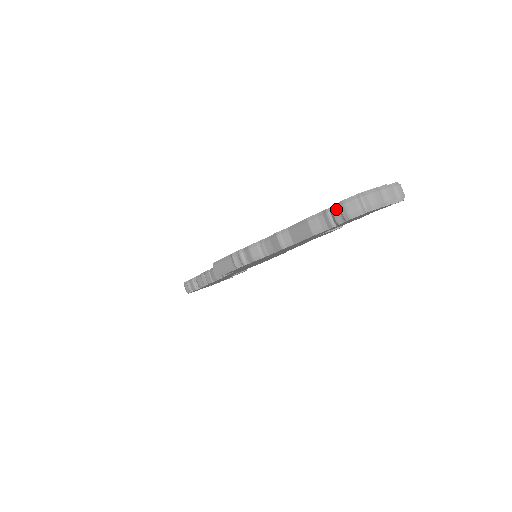
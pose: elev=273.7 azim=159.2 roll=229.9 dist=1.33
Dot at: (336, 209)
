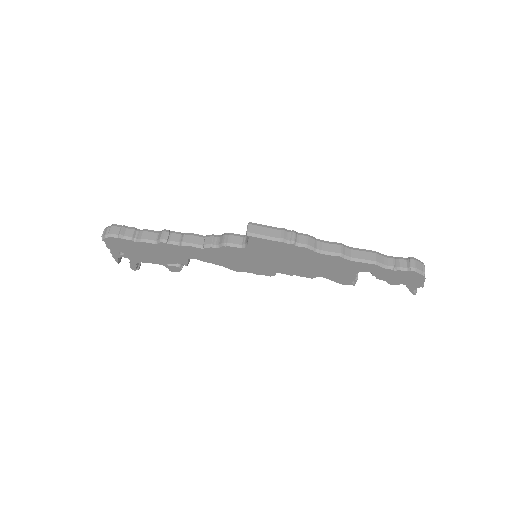
Dot at: (403, 260)
